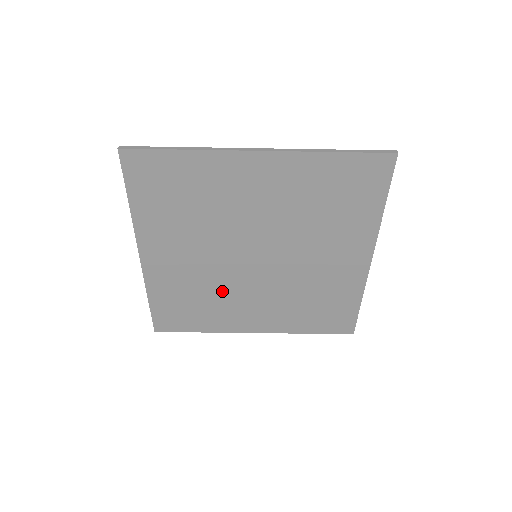
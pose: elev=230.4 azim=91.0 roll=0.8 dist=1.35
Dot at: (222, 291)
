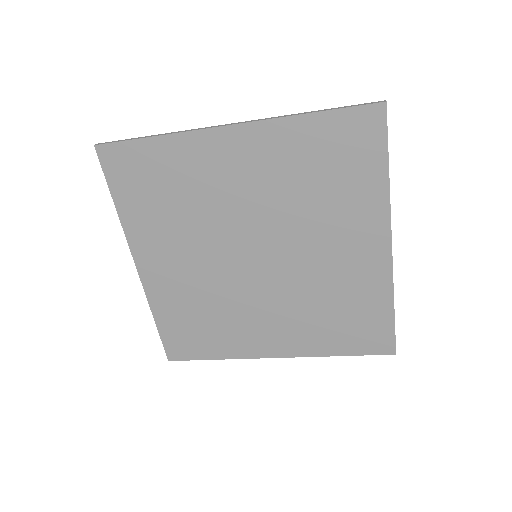
Dot at: (228, 304)
